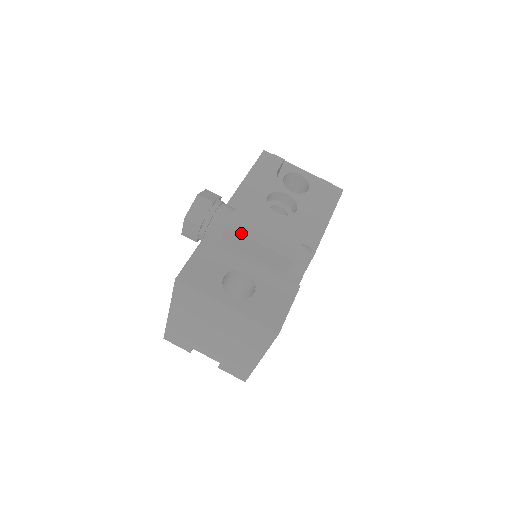
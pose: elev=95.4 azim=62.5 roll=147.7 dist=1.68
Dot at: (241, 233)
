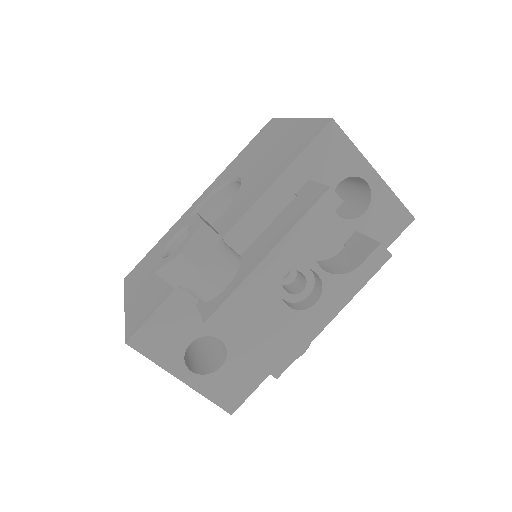
Dot at: (222, 336)
